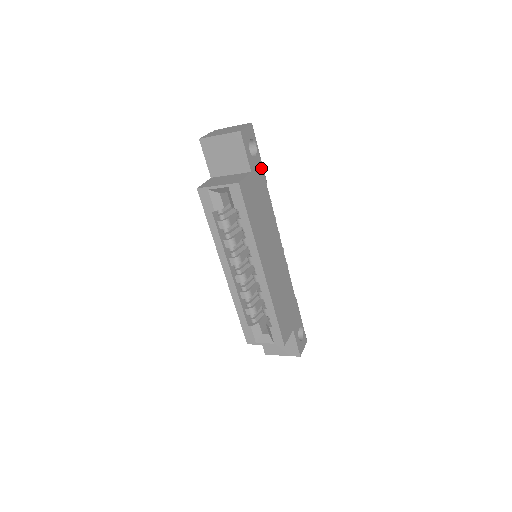
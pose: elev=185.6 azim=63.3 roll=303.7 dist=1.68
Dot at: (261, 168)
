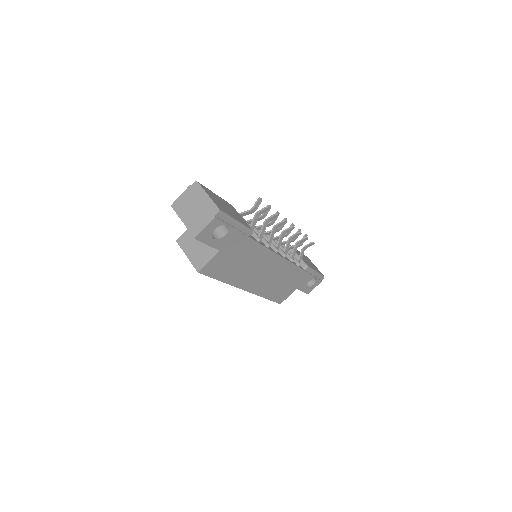
Dot at: (239, 234)
